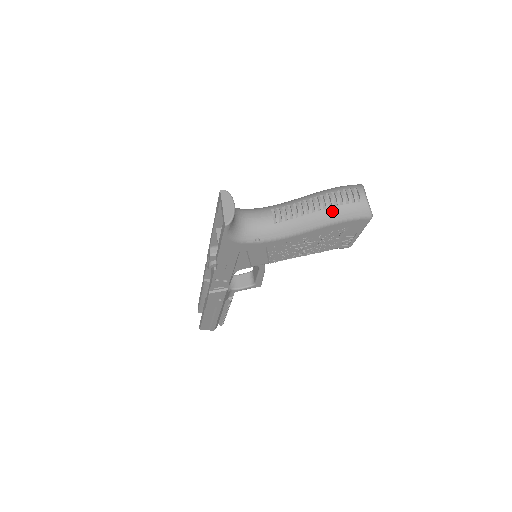
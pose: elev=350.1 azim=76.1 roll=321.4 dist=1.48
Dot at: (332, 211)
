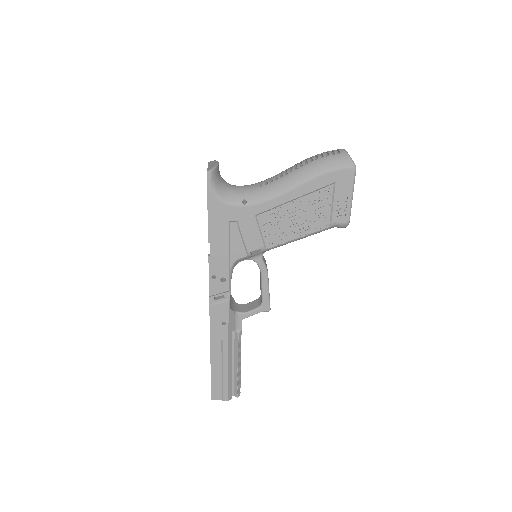
Dot at: (313, 164)
